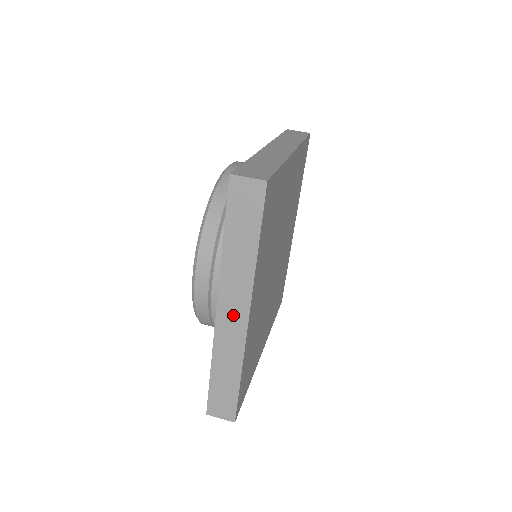
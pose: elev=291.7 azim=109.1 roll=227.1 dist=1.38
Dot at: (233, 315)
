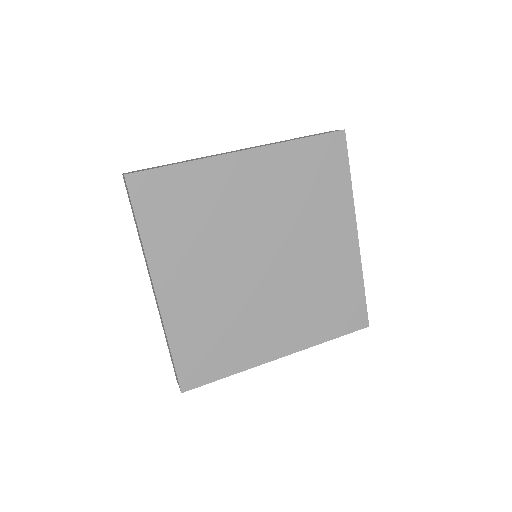
Dot at: (153, 289)
